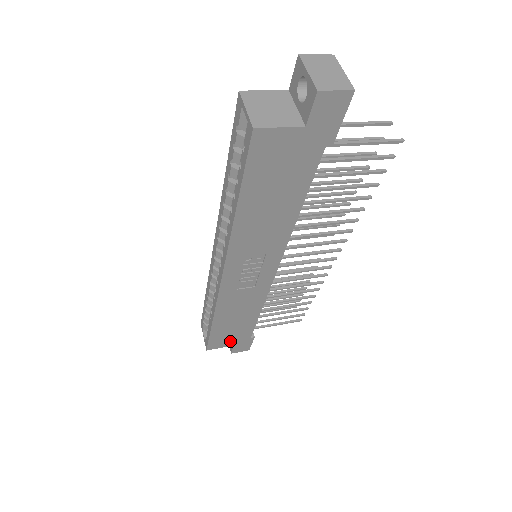
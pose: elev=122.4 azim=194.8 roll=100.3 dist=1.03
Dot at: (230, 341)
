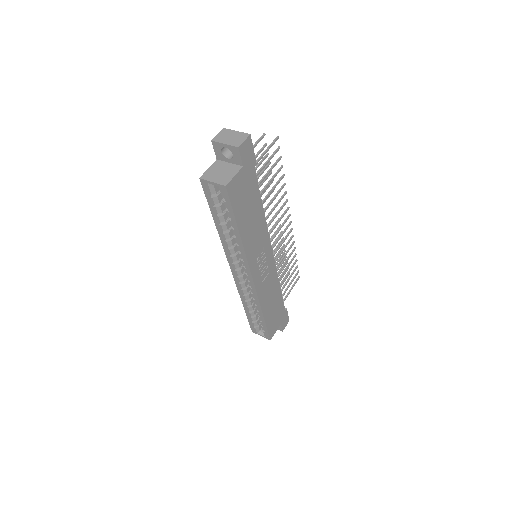
Dot at: (277, 322)
